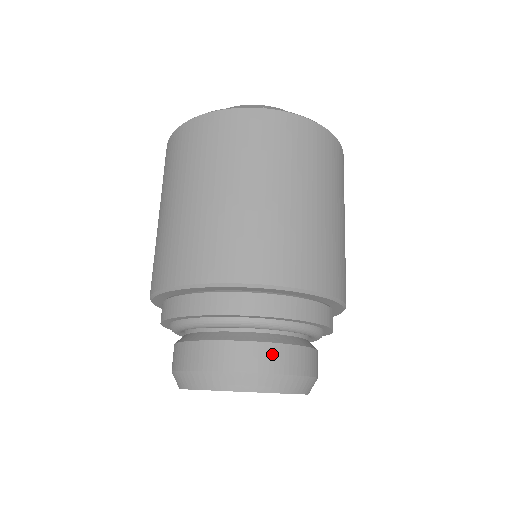
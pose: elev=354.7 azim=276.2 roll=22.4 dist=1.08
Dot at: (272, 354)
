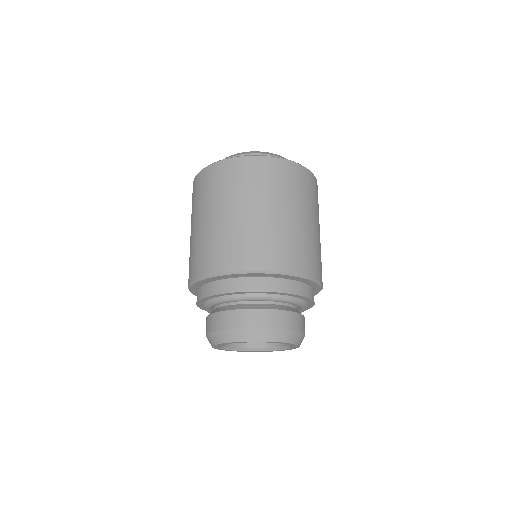
Dot at: (278, 317)
